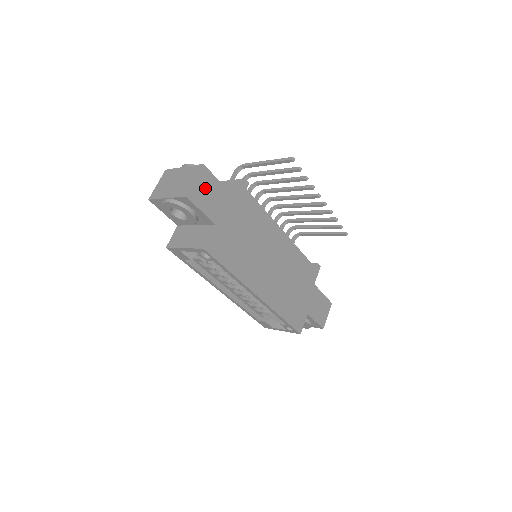
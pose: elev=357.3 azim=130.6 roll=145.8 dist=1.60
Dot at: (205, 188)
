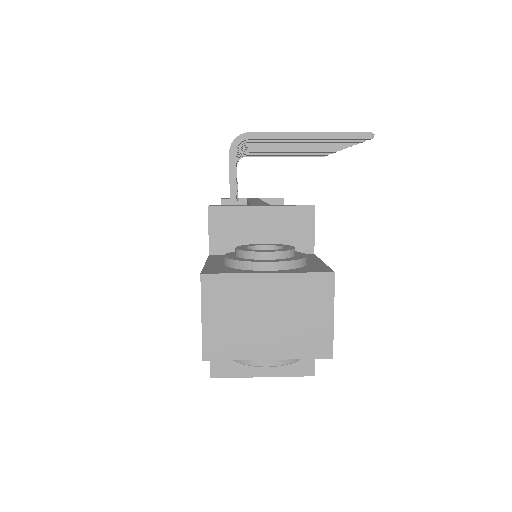
Dot at: occluded
